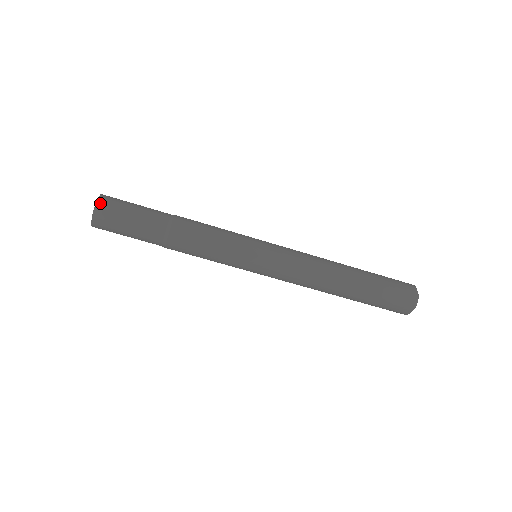
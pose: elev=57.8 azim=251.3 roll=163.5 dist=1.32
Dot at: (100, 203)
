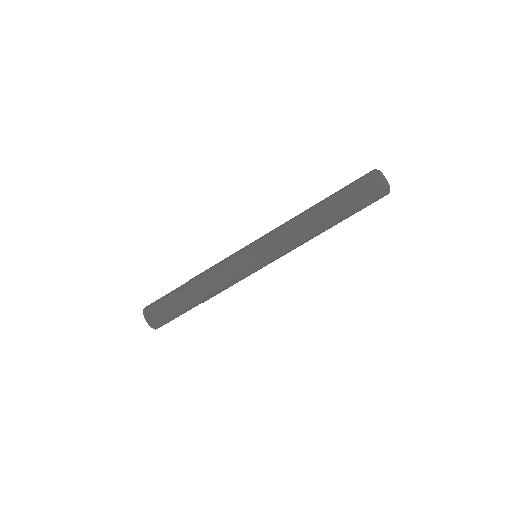
Dot at: (146, 314)
